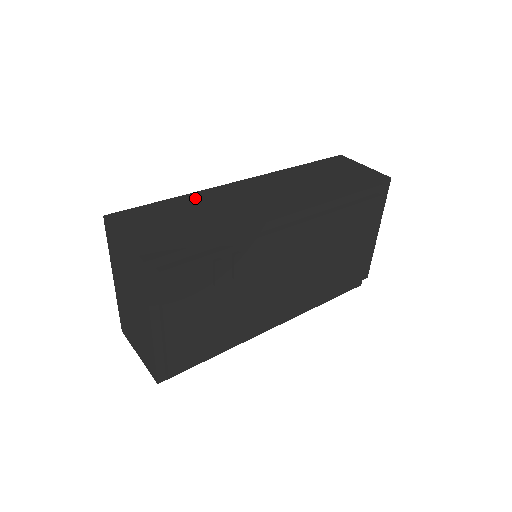
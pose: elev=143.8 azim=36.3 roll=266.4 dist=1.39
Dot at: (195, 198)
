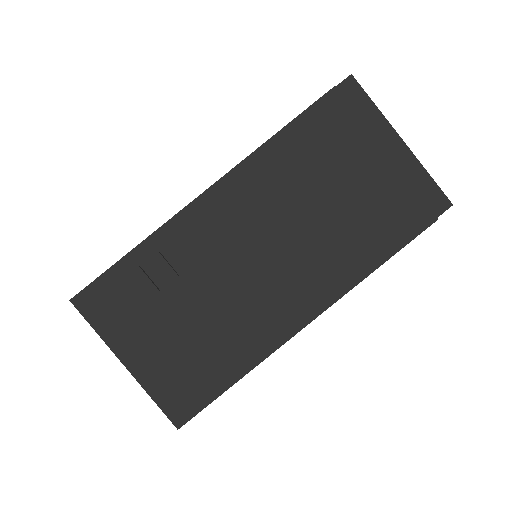
Dot at: occluded
